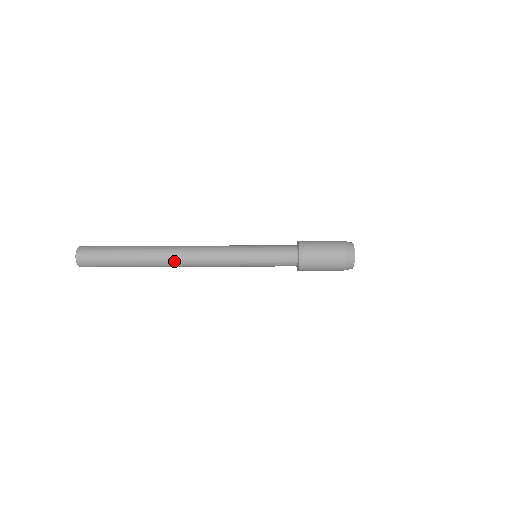
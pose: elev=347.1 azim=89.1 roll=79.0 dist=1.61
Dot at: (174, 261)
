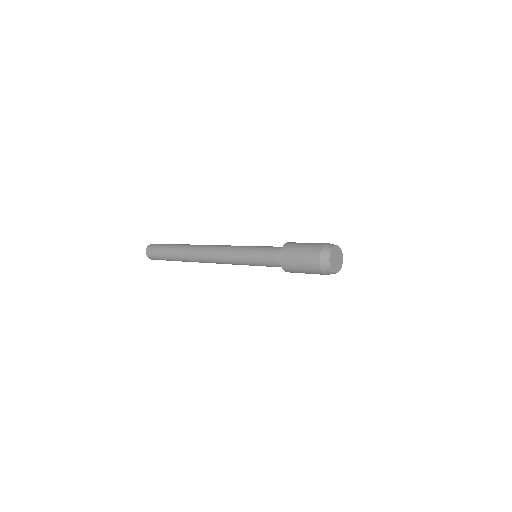
Dot at: (197, 252)
